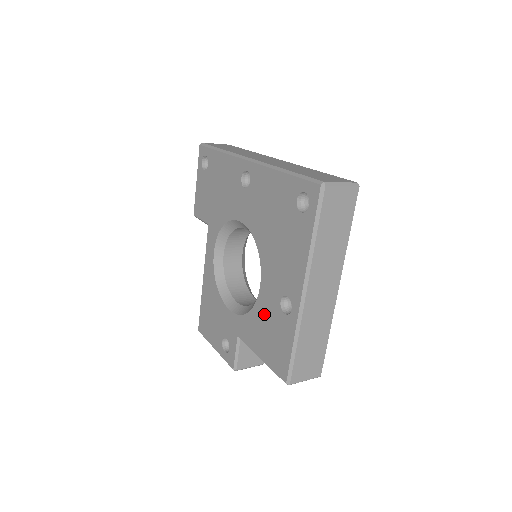
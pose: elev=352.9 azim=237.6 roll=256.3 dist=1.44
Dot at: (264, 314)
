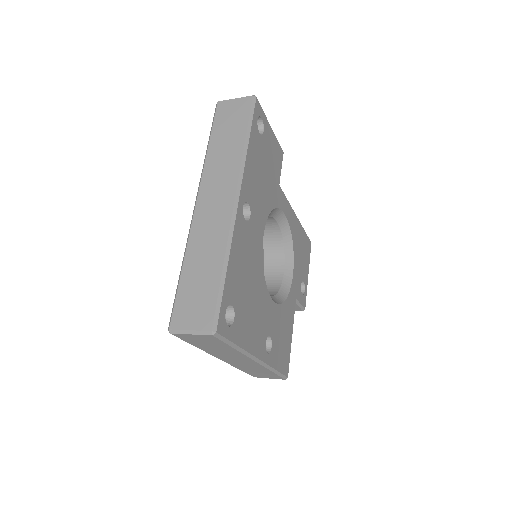
Dot at: occluded
